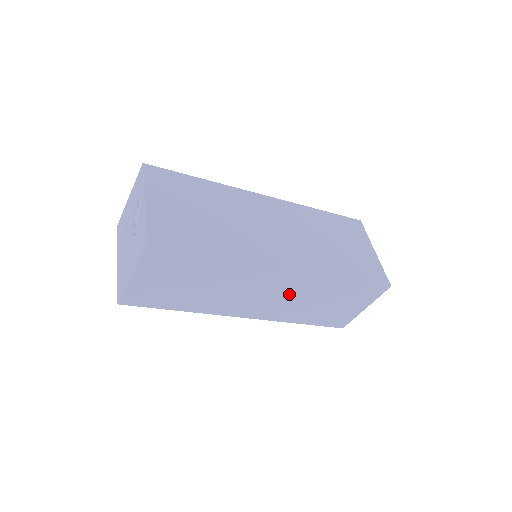
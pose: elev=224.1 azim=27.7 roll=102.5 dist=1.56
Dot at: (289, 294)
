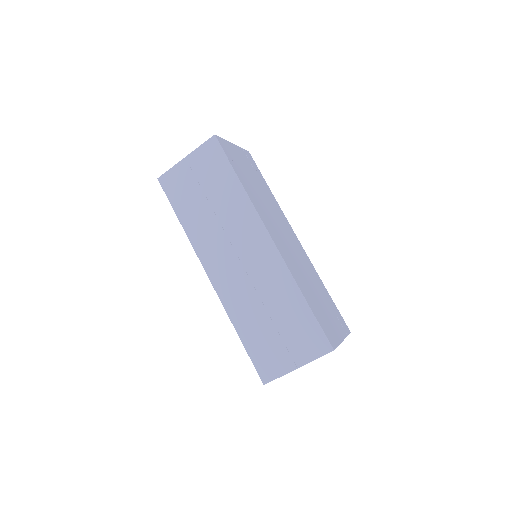
Dot at: (254, 275)
